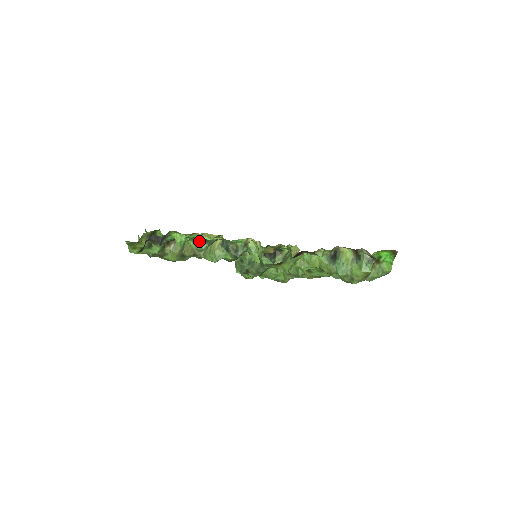
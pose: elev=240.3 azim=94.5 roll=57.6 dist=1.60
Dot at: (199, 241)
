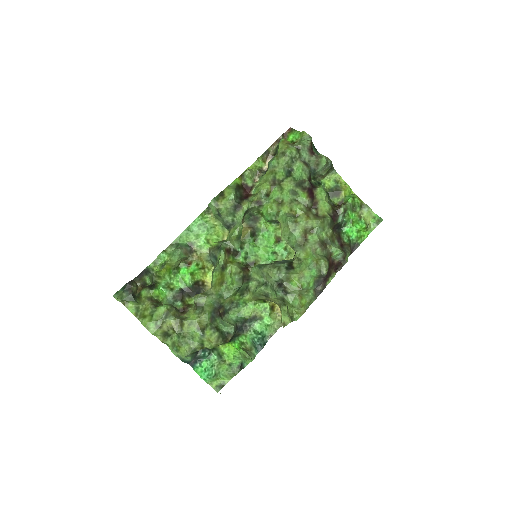
Dot at: (172, 251)
